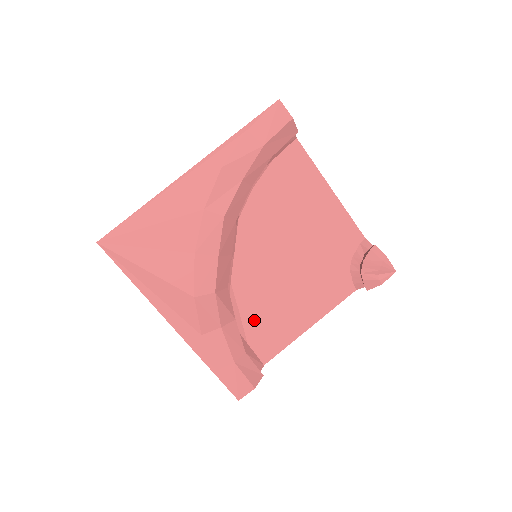
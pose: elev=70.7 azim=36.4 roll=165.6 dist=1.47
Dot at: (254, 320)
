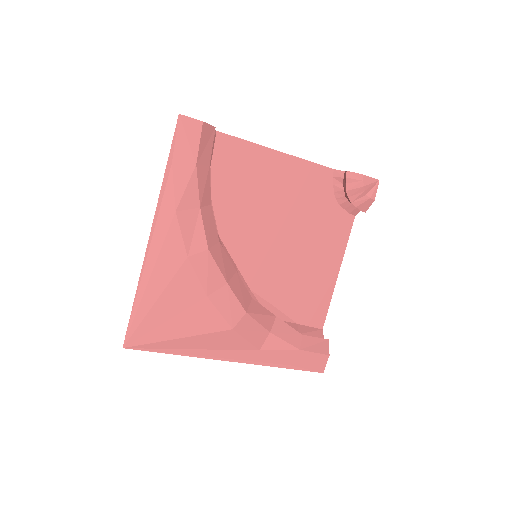
Dot at: (290, 303)
